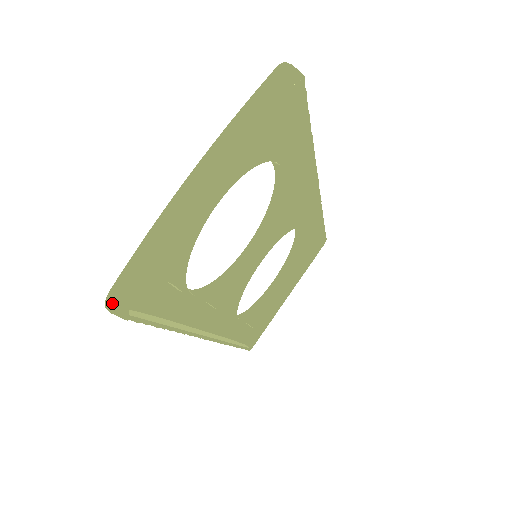
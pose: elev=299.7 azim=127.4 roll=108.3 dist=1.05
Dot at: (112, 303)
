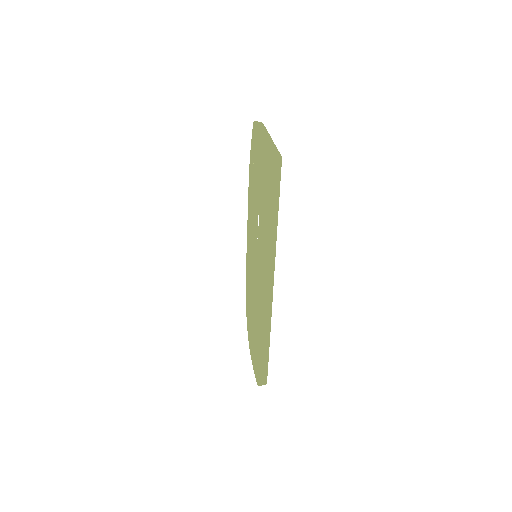
Dot at: (274, 155)
